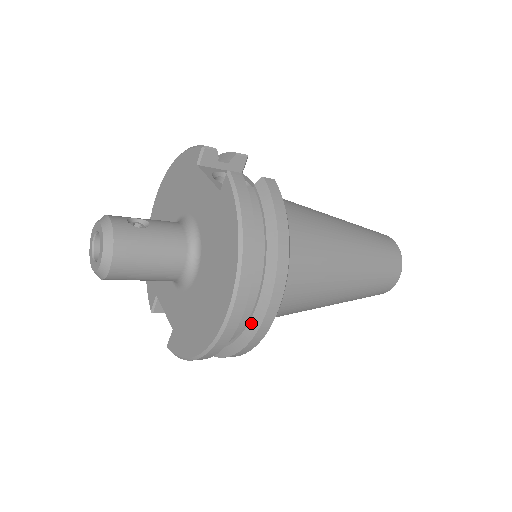
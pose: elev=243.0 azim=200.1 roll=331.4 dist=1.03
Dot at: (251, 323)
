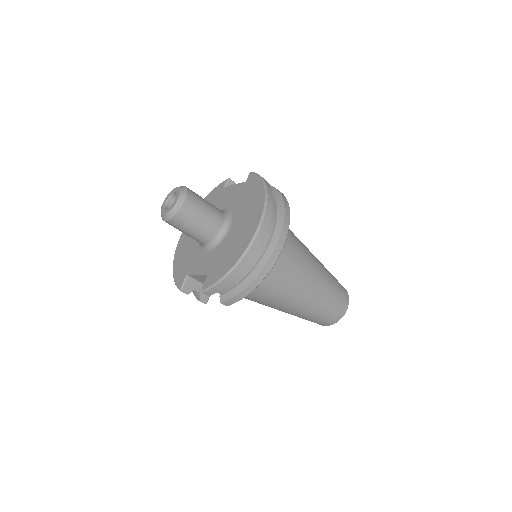
Dot at: (271, 243)
